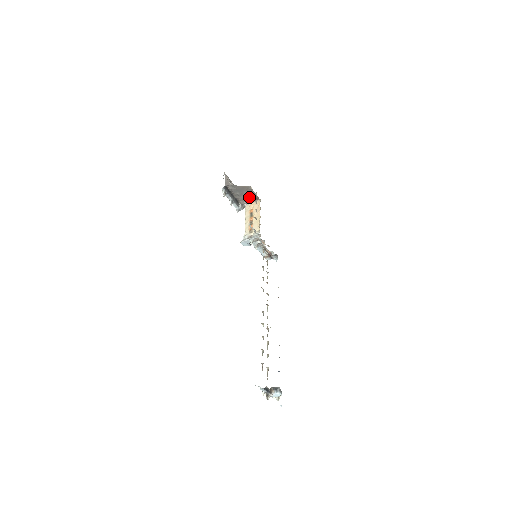
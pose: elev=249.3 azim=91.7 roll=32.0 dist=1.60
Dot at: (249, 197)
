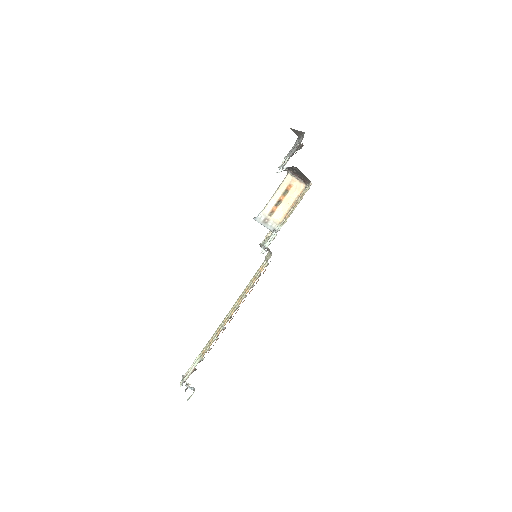
Dot at: (300, 176)
